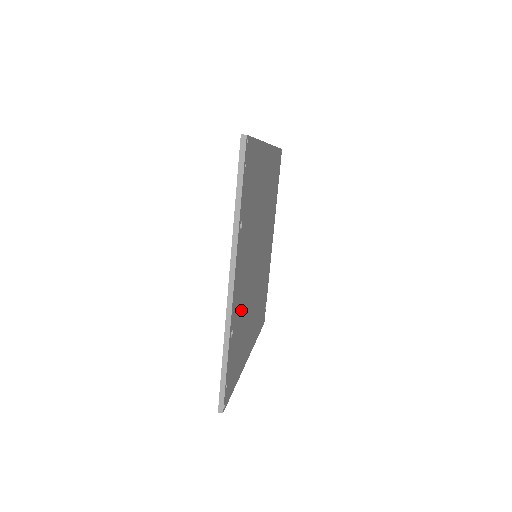
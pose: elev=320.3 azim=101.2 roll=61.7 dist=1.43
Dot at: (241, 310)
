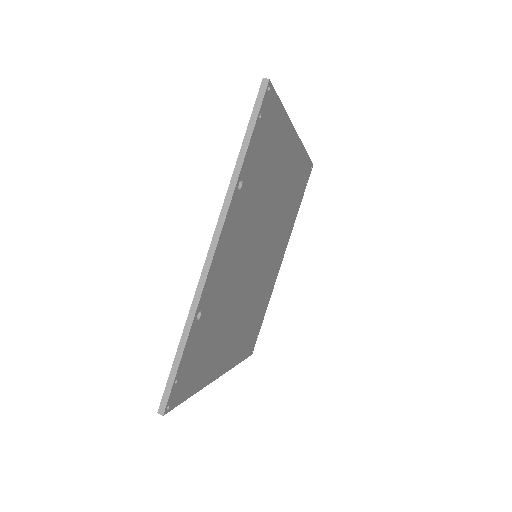
Dot at: (220, 300)
